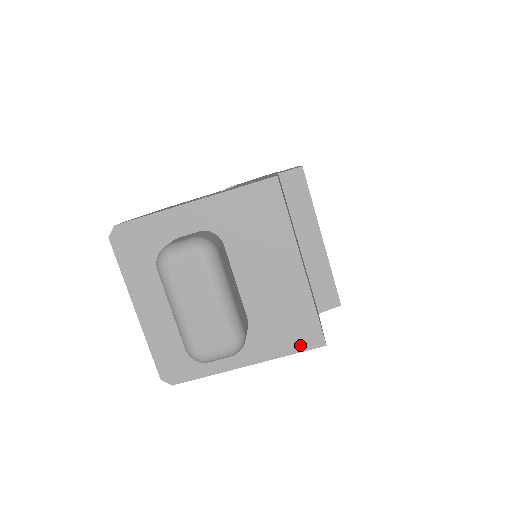
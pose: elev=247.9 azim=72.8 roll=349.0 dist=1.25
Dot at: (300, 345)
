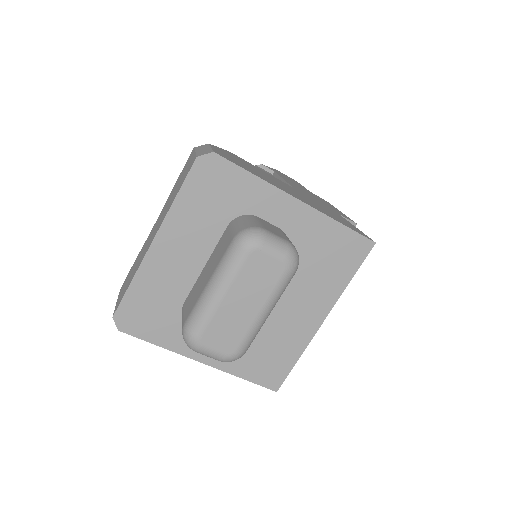
Dot at: (259, 377)
